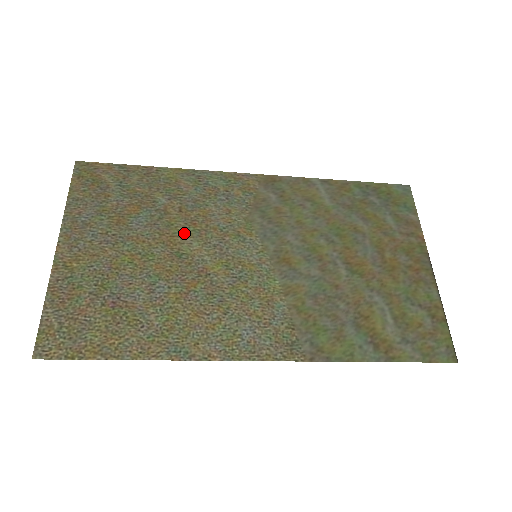
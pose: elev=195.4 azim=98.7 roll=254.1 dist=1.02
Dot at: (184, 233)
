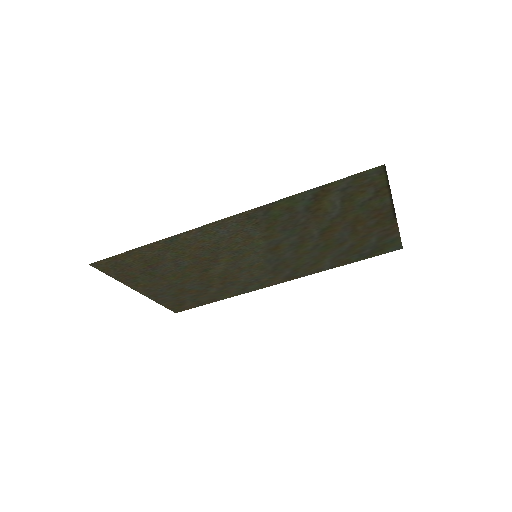
Dot at: (216, 276)
